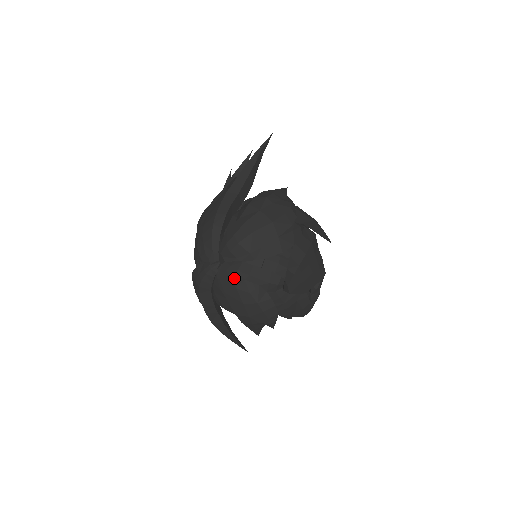
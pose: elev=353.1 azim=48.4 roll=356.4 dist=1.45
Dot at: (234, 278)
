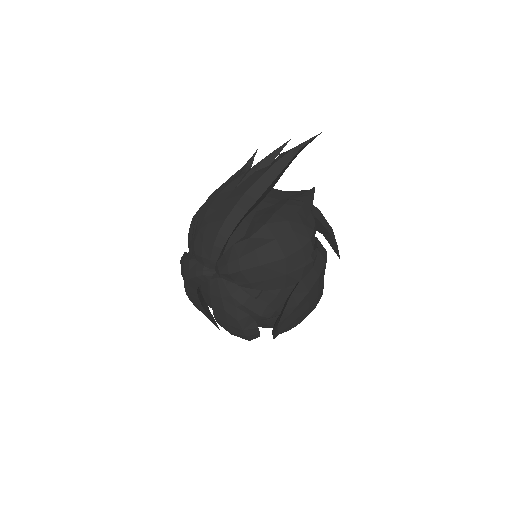
Dot at: (225, 300)
